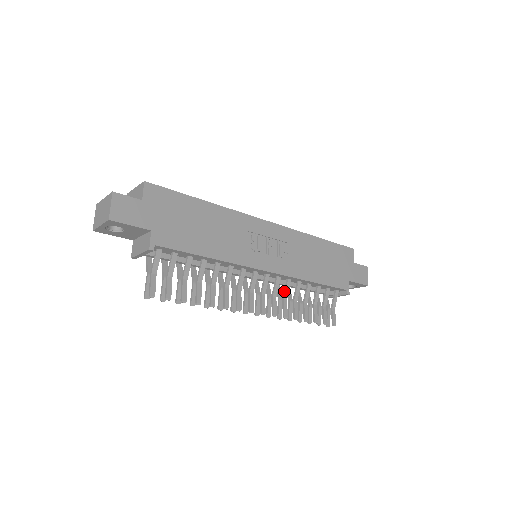
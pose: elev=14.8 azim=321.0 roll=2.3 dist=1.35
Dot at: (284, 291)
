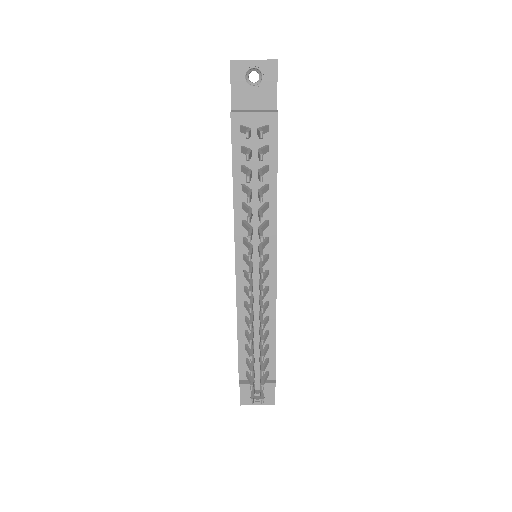
Dot at: occluded
